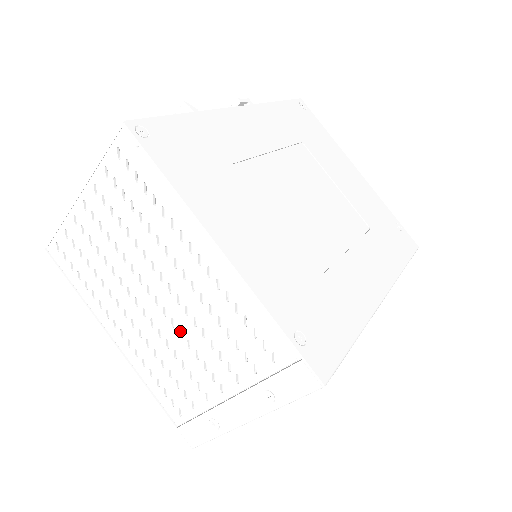
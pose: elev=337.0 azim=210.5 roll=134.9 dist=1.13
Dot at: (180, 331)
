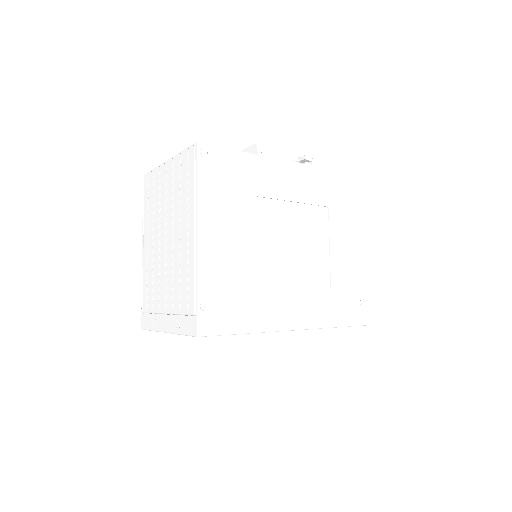
Dot at: (167, 264)
